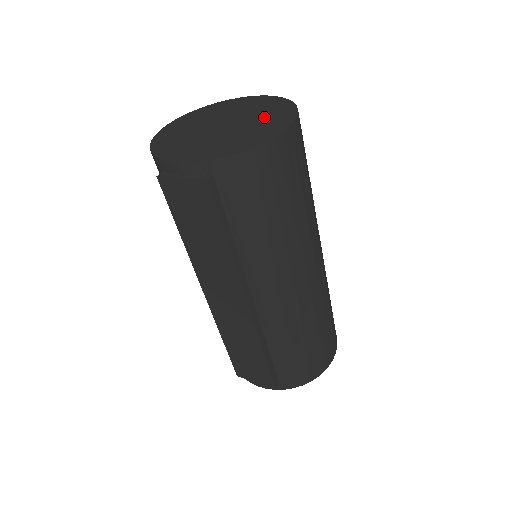
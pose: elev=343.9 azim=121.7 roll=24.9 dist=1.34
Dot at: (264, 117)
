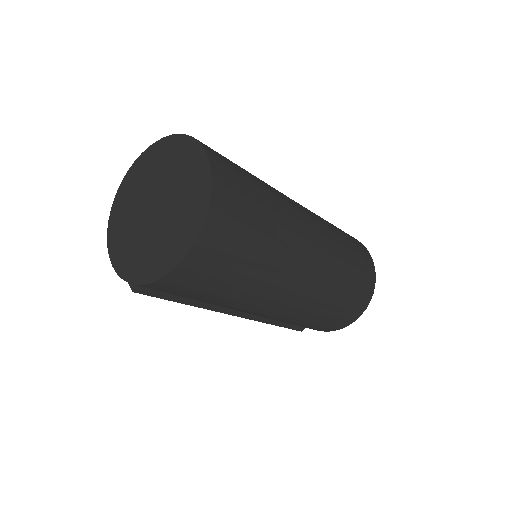
Dot at: (180, 214)
